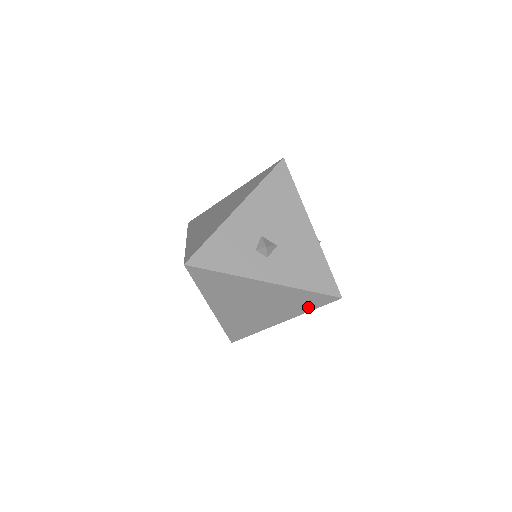
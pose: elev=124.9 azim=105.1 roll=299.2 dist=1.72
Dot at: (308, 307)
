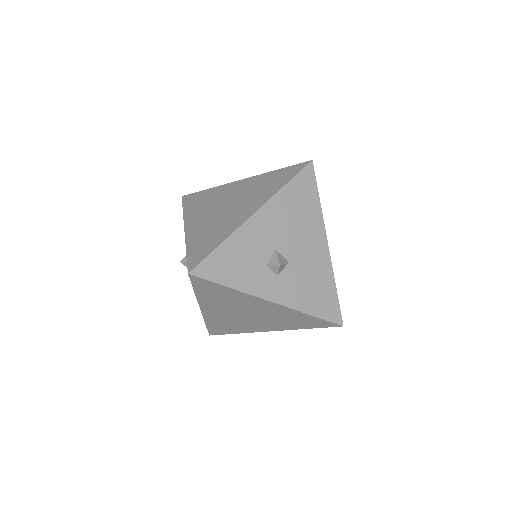
Dot at: (304, 326)
